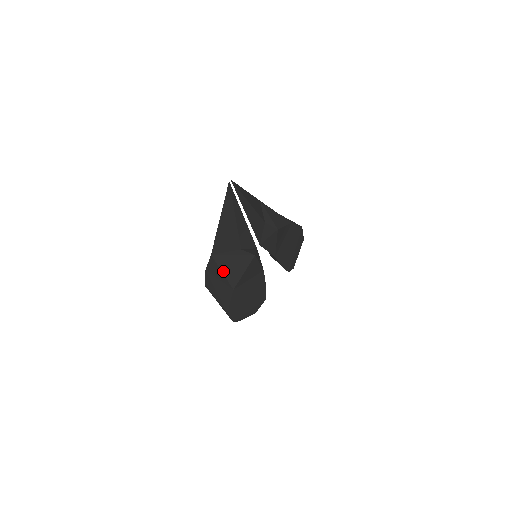
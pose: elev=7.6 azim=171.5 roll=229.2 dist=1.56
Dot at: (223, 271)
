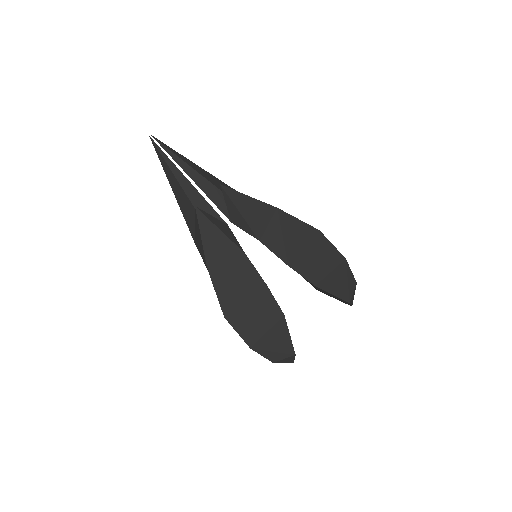
Dot at: (200, 254)
